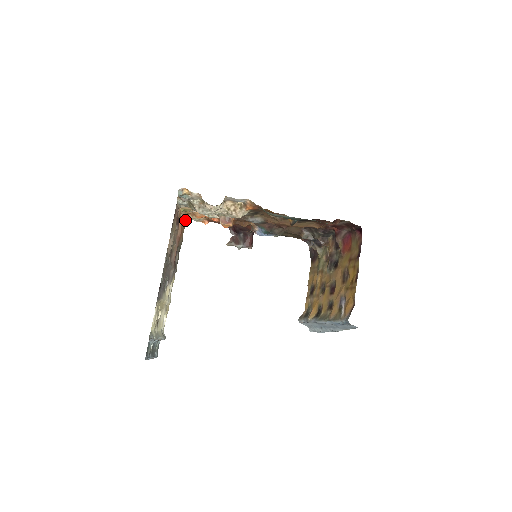
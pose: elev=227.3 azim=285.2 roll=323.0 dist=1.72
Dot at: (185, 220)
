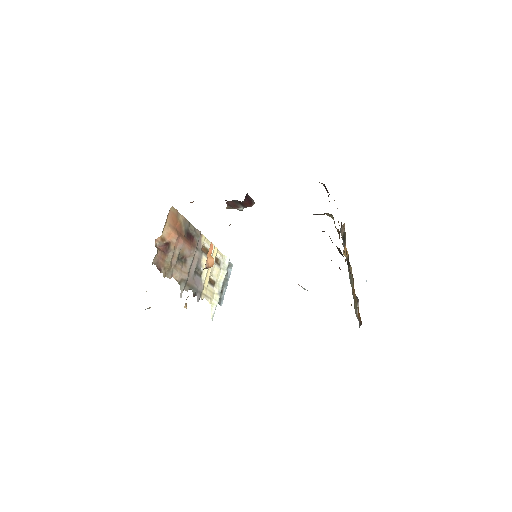
Dot at: (171, 209)
